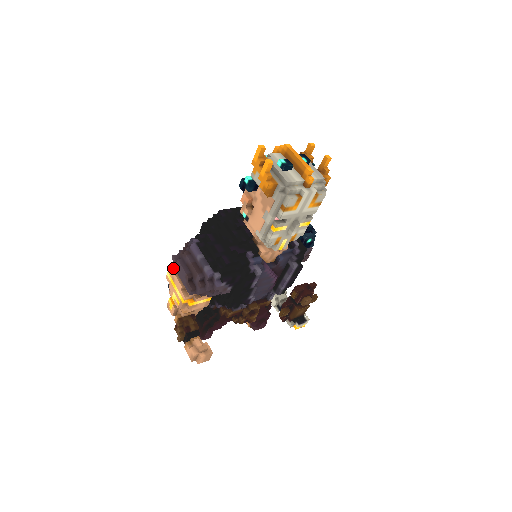
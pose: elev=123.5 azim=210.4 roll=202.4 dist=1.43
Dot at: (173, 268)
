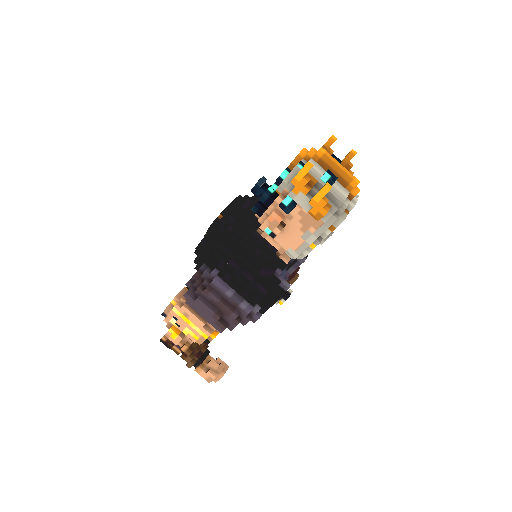
Dot at: (184, 304)
